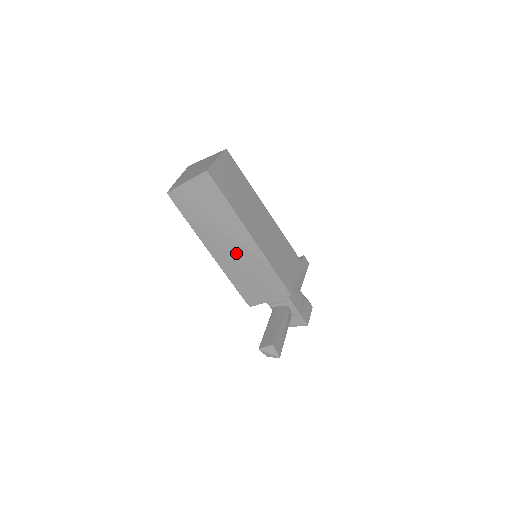
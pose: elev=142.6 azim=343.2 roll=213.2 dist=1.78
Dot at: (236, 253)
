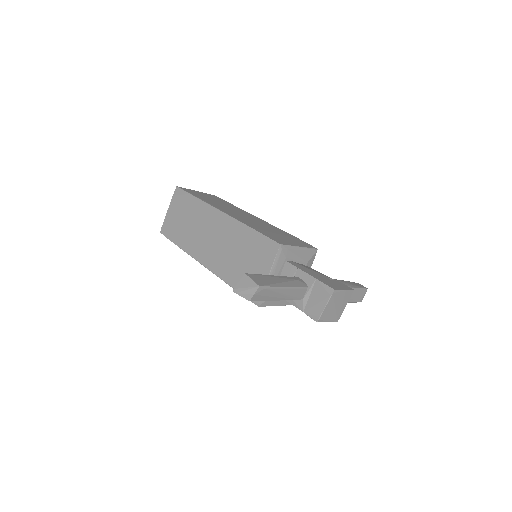
Dot at: (218, 242)
